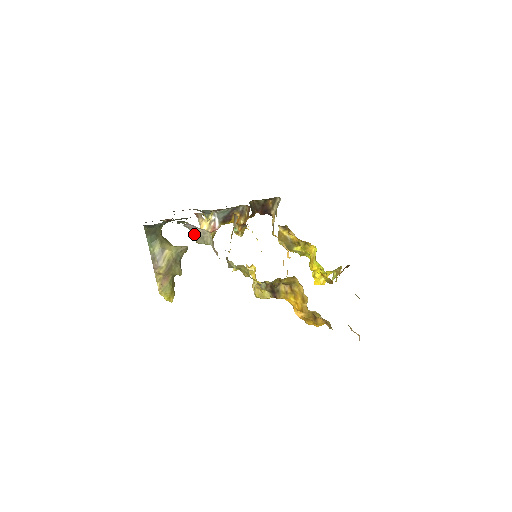
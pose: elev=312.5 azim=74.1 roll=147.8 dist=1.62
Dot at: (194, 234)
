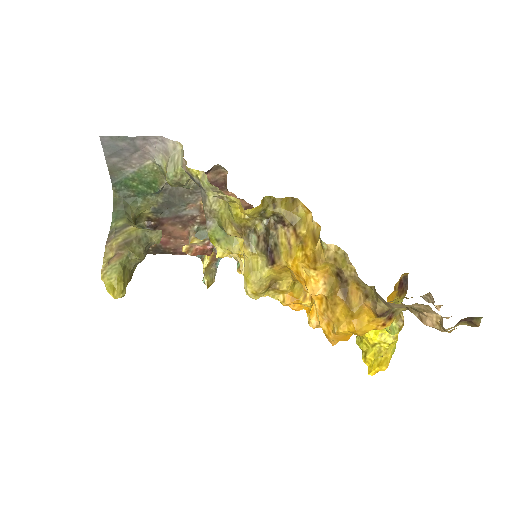
Dot at: (165, 165)
